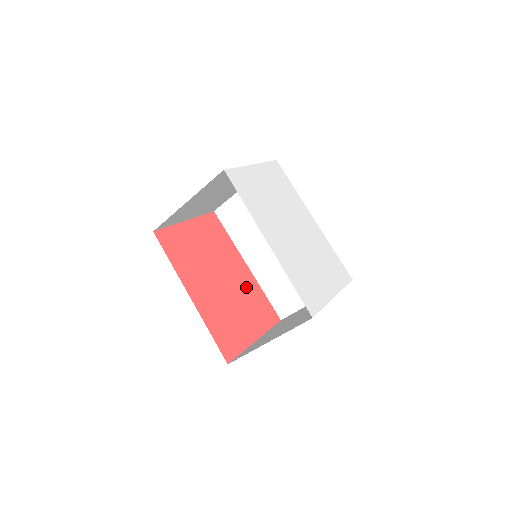
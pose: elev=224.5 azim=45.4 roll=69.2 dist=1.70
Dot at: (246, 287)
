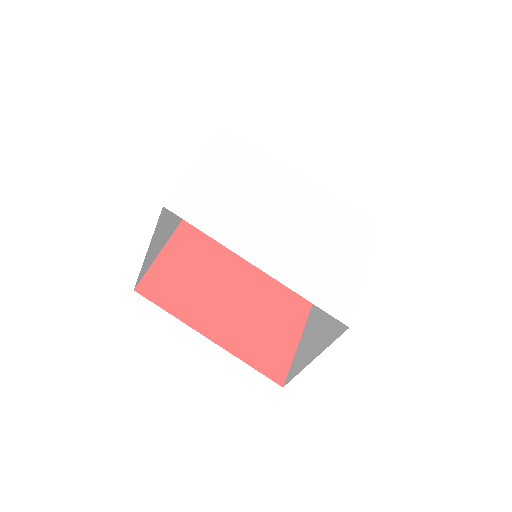
Dot at: (264, 277)
